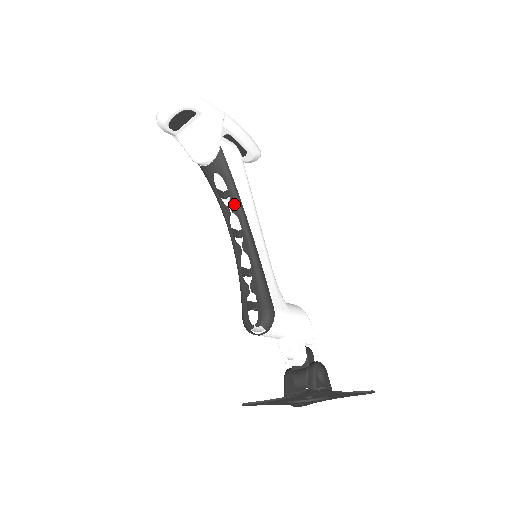
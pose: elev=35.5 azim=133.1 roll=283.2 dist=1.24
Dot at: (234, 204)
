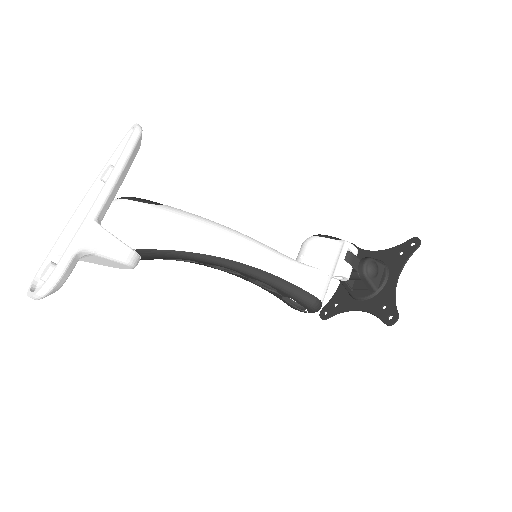
Dot at: (203, 263)
